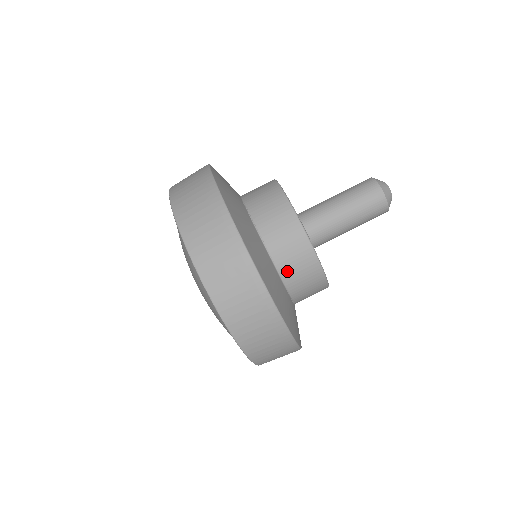
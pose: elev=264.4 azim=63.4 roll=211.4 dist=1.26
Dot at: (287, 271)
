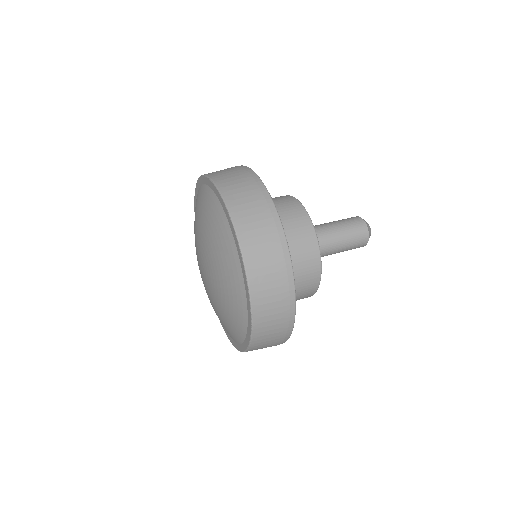
Dot at: (283, 219)
